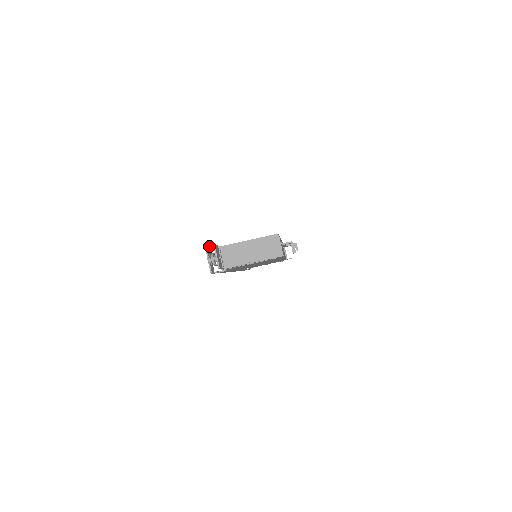
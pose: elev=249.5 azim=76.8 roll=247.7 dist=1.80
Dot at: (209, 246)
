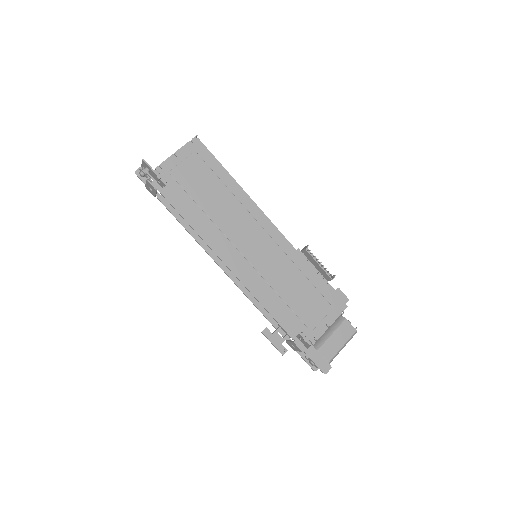
Dot at: (138, 169)
